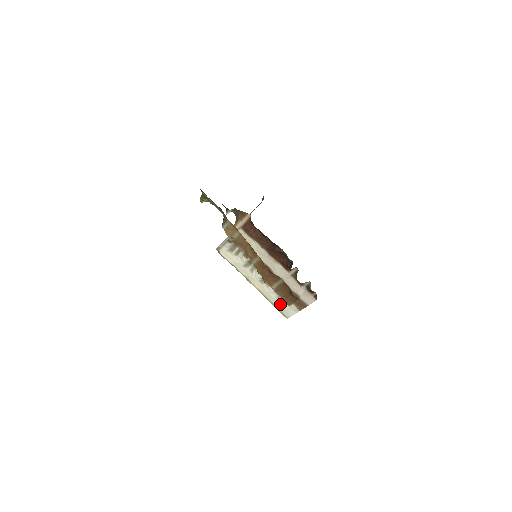
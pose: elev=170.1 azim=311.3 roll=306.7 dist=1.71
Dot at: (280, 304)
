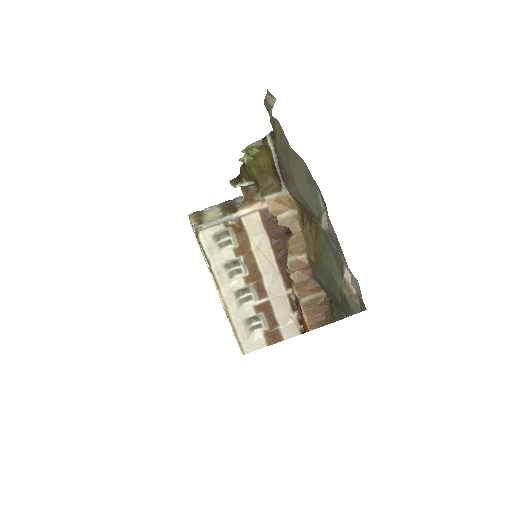
Dot at: (245, 332)
